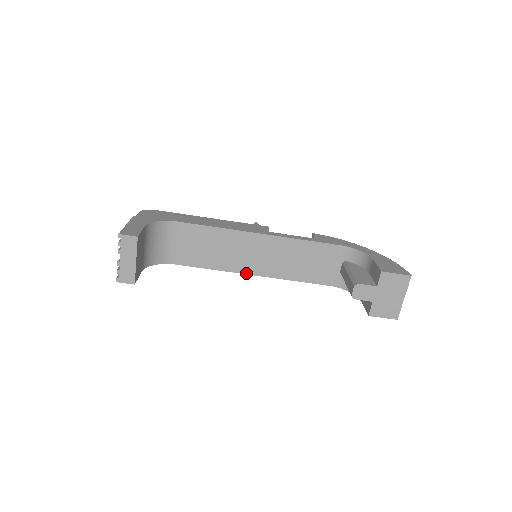
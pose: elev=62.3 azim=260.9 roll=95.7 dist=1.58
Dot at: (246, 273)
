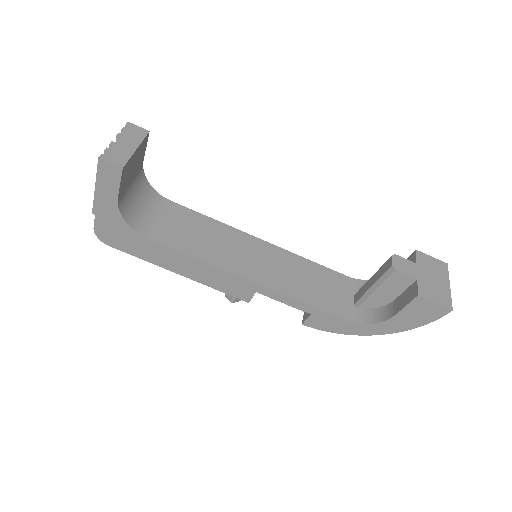
Dot at: (240, 275)
